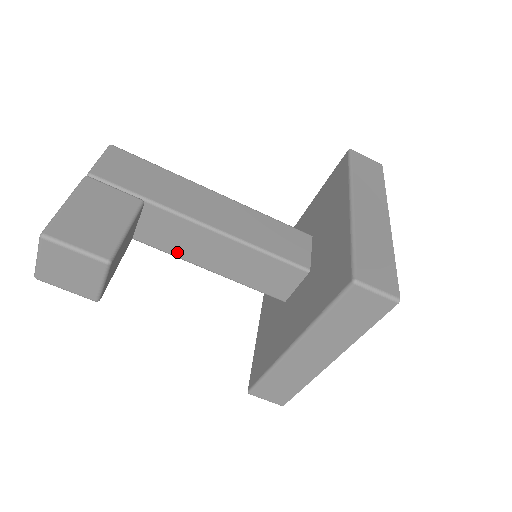
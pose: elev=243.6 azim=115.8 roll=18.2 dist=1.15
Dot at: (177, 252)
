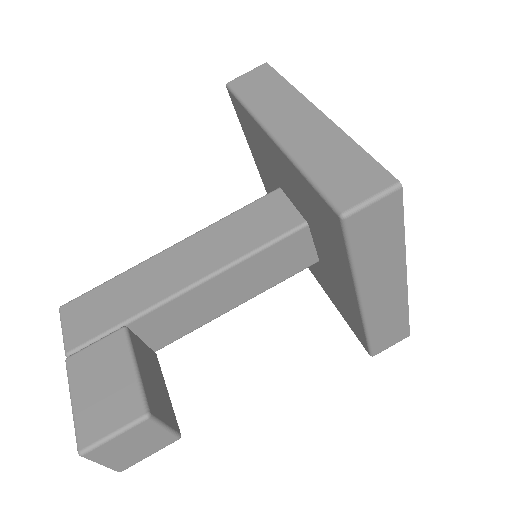
Dot at: (197, 324)
